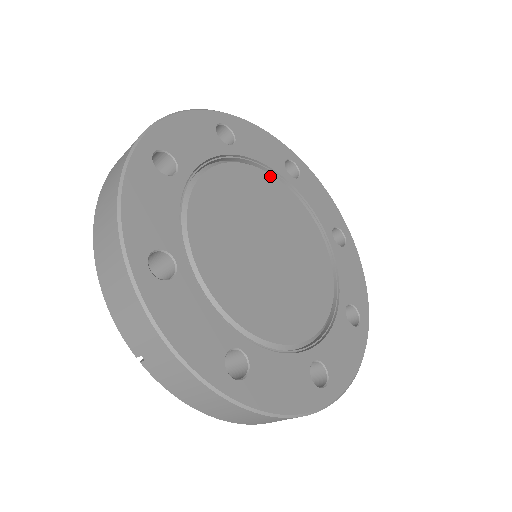
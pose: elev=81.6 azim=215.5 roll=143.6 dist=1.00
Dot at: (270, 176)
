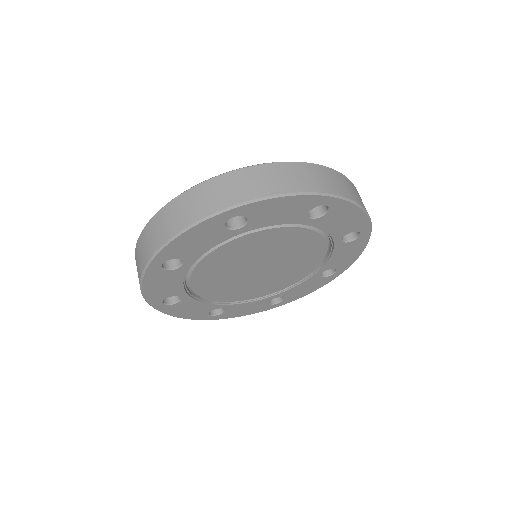
Dot at: (322, 238)
